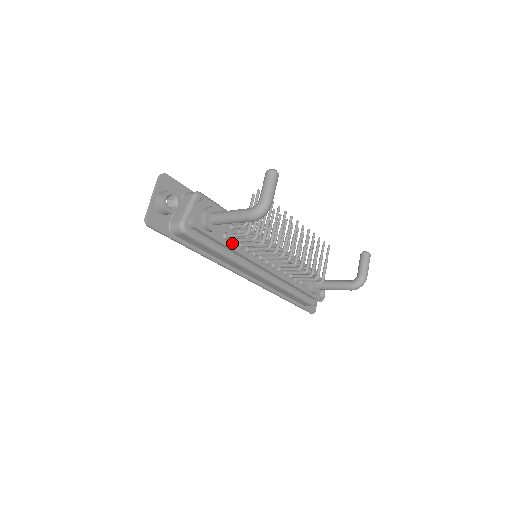
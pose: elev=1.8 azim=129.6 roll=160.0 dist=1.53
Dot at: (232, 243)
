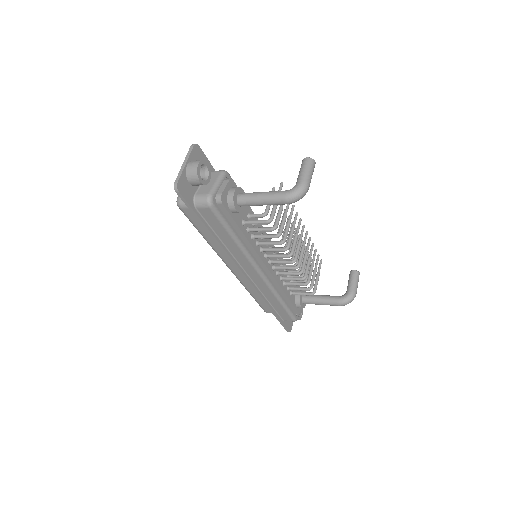
Dot at: (247, 232)
